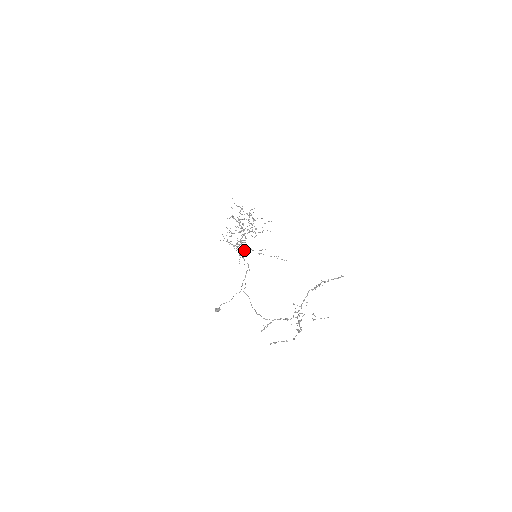
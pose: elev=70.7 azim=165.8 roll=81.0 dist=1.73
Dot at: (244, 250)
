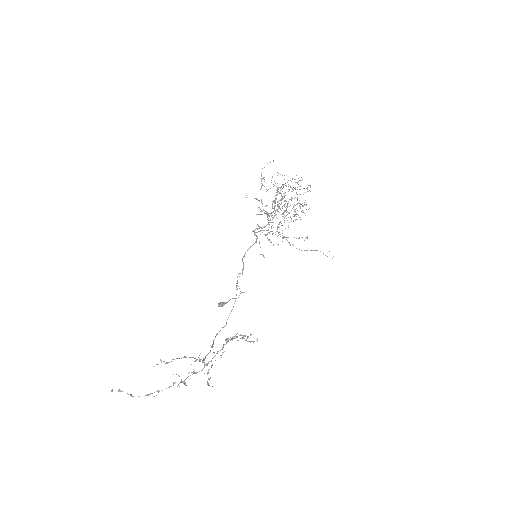
Dot at: (254, 243)
